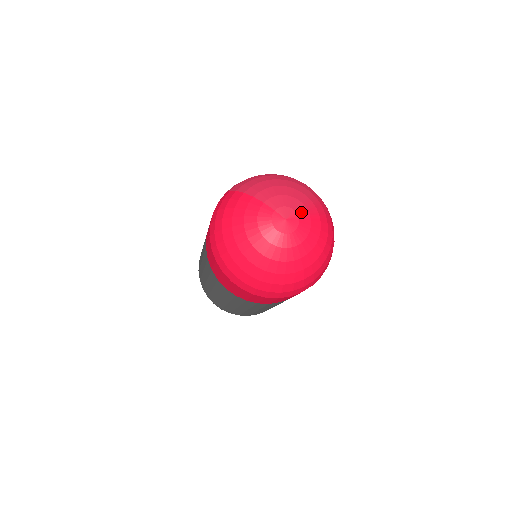
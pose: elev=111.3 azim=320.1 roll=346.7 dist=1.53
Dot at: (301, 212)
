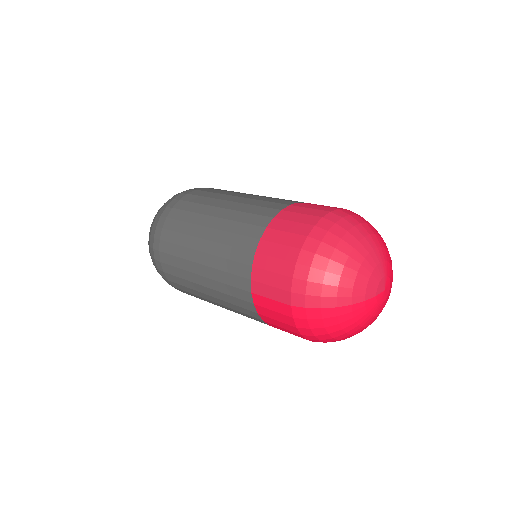
Dot at: (385, 270)
